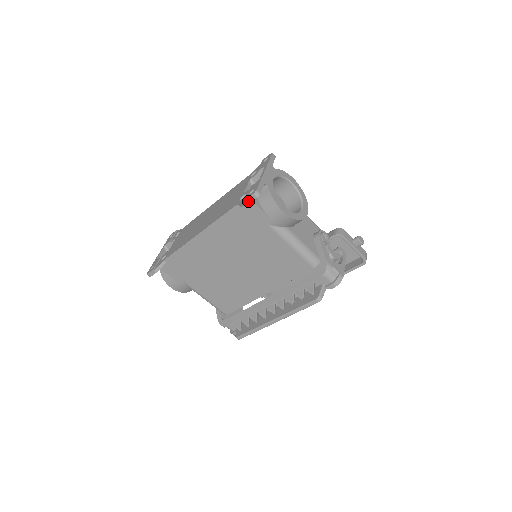
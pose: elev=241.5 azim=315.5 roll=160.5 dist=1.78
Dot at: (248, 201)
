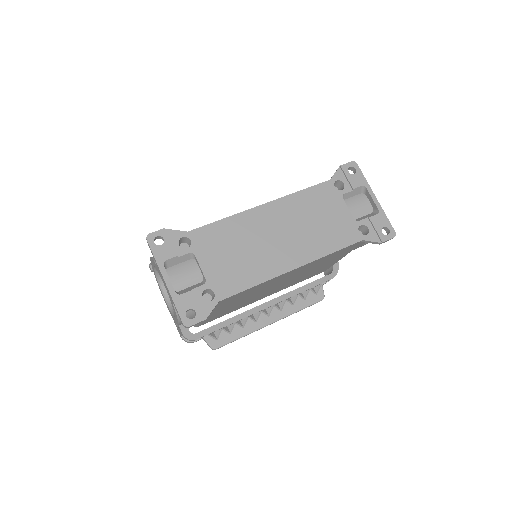
Dot at: (384, 242)
